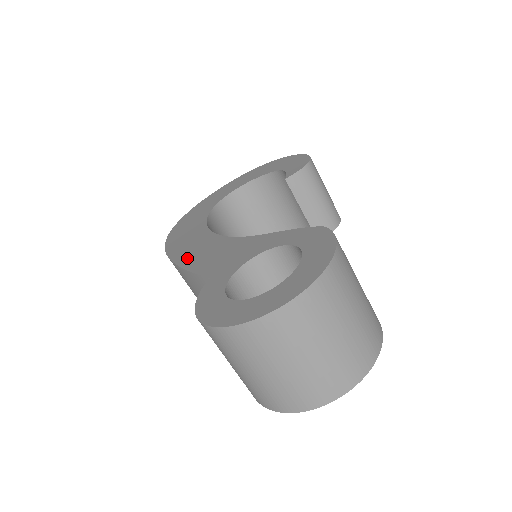
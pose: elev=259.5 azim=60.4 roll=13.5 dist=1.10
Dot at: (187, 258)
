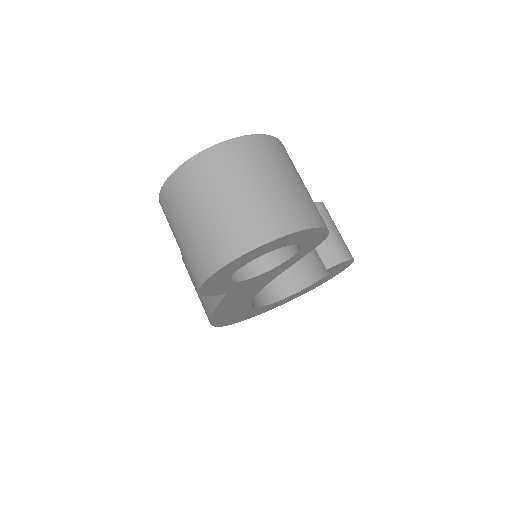
Dot at: occluded
